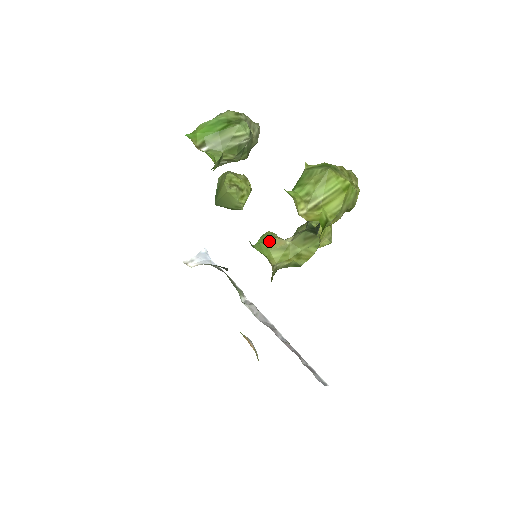
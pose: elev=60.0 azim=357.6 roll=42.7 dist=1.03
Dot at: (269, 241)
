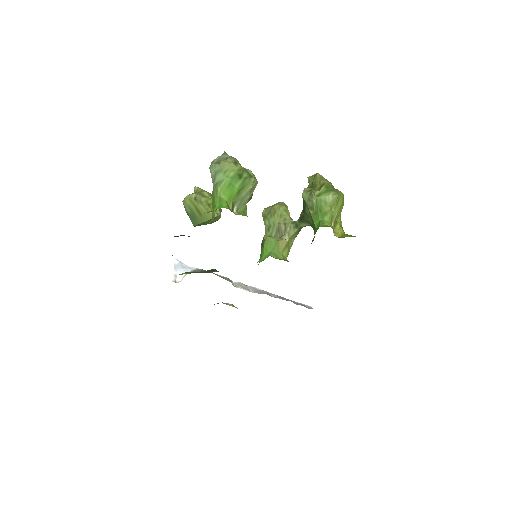
Dot at: (277, 246)
